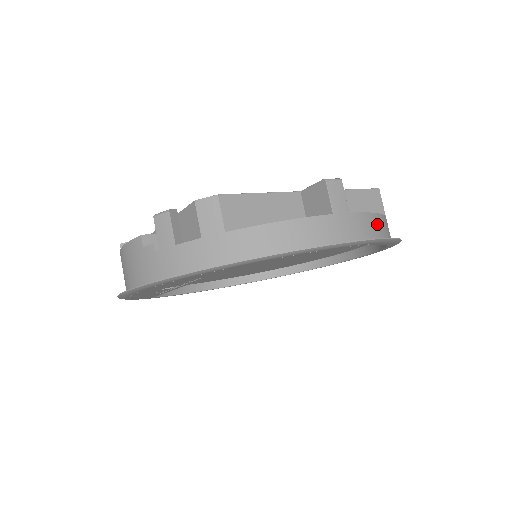
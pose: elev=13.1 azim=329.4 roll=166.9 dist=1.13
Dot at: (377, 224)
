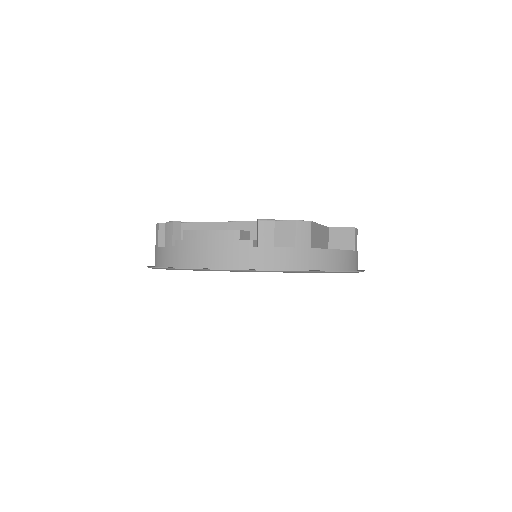
Dot at: occluded
